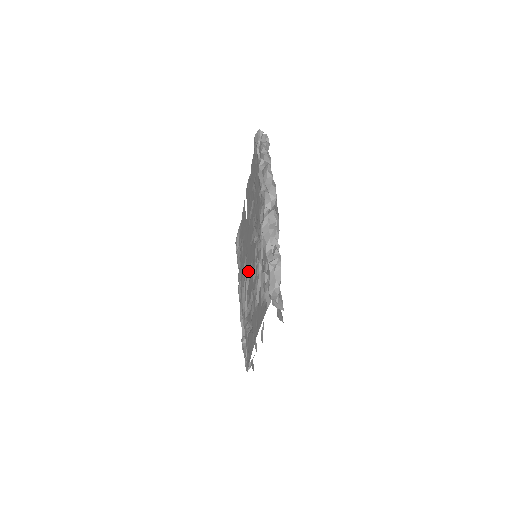
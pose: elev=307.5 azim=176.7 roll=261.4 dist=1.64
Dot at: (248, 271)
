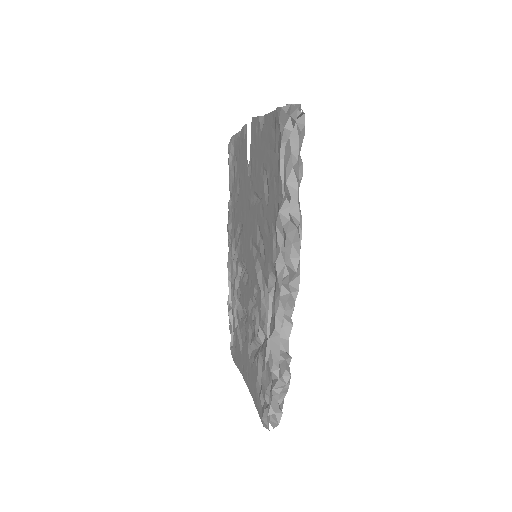
Dot at: (243, 262)
